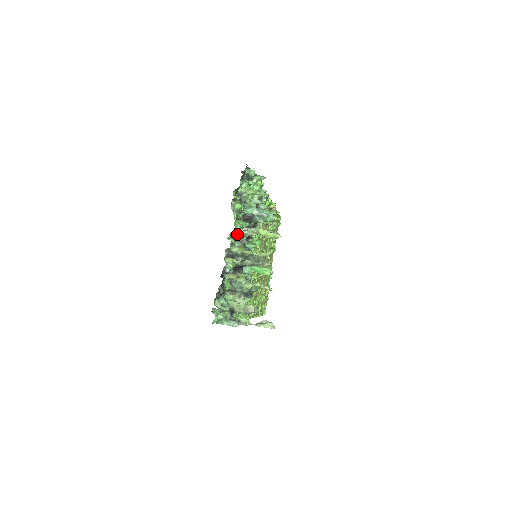
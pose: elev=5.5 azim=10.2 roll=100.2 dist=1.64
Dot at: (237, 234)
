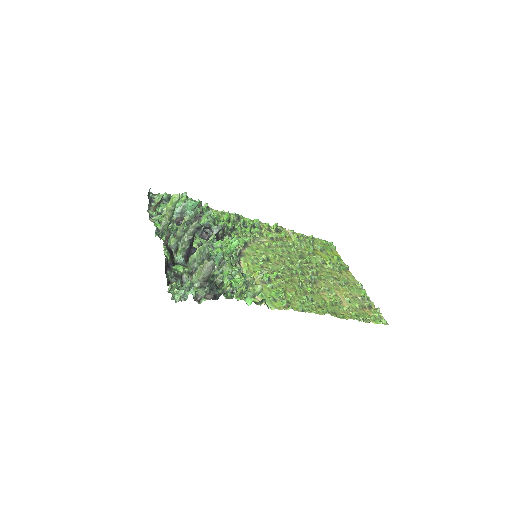
Dot at: (163, 230)
